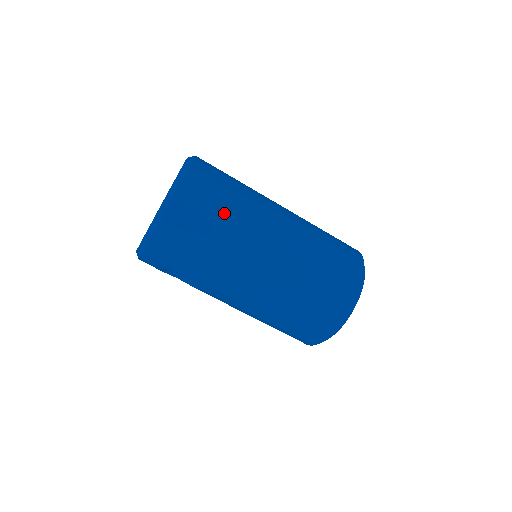
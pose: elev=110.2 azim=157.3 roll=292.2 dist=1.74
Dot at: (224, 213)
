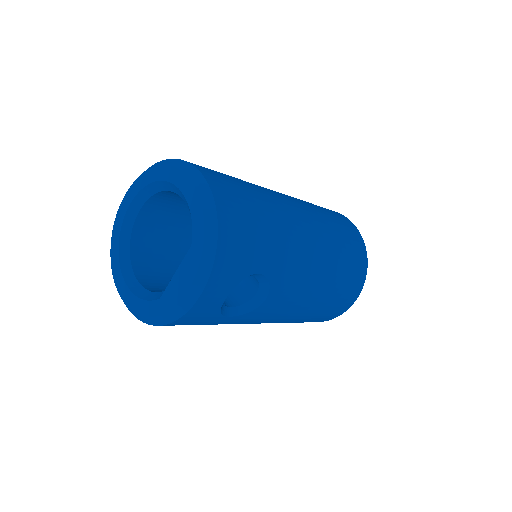
Dot at: (245, 185)
